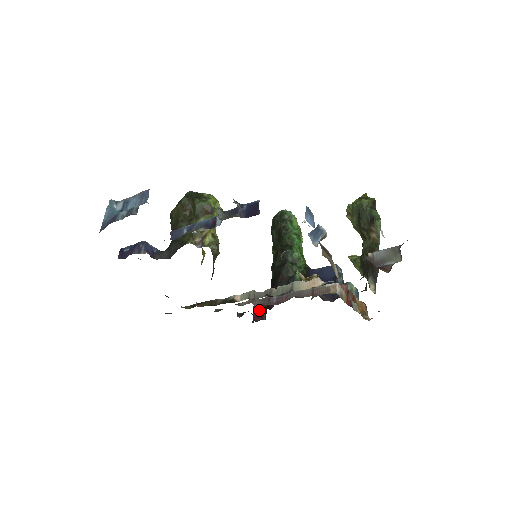
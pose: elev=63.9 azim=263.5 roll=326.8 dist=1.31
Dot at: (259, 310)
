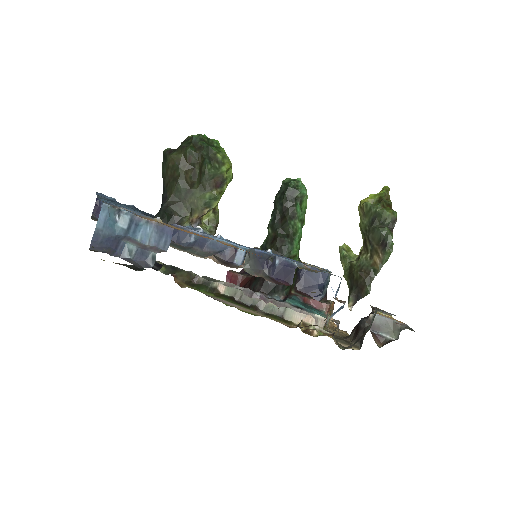
Dot at: (234, 280)
